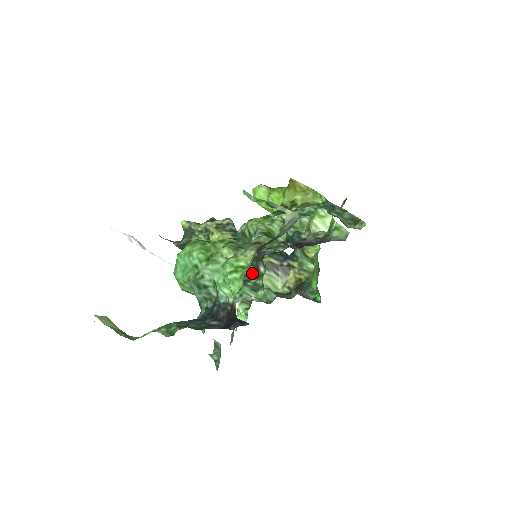
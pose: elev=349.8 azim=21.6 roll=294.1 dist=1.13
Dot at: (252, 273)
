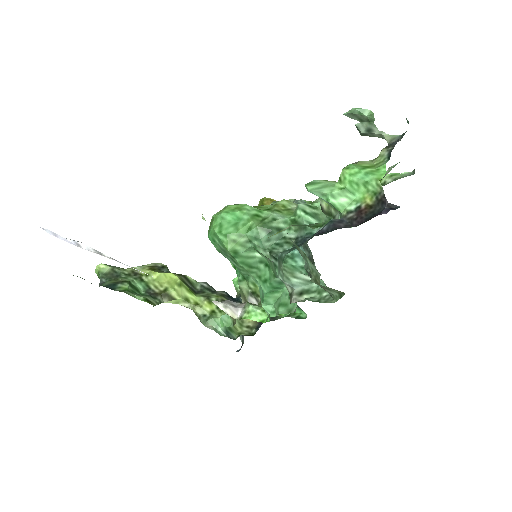
Dot at: occluded
